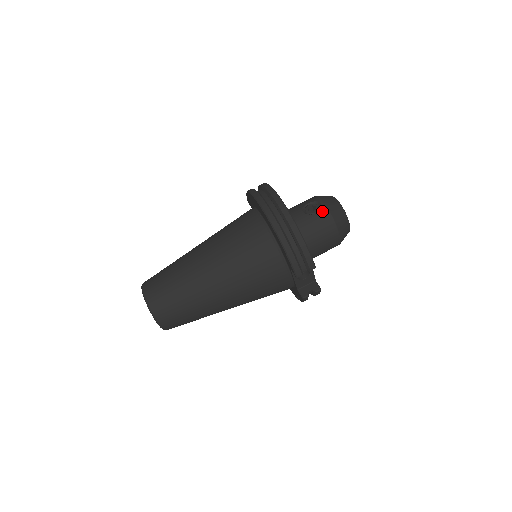
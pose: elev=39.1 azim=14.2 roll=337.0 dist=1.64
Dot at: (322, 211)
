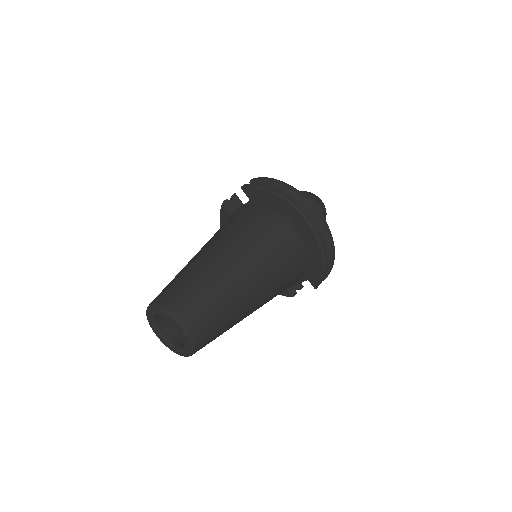
Dot at: occluded
